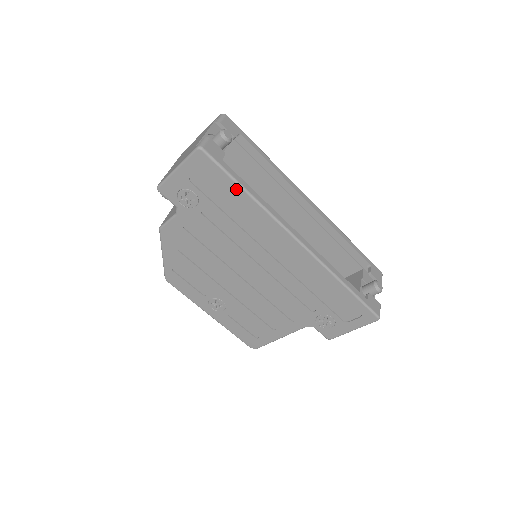
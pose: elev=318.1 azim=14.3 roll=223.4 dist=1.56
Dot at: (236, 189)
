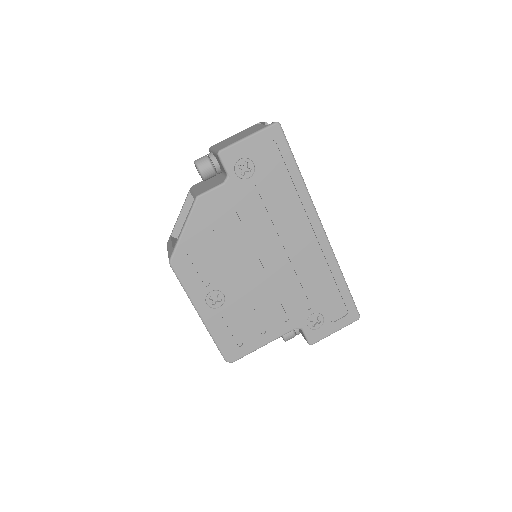
Dot at: (293, 168)
